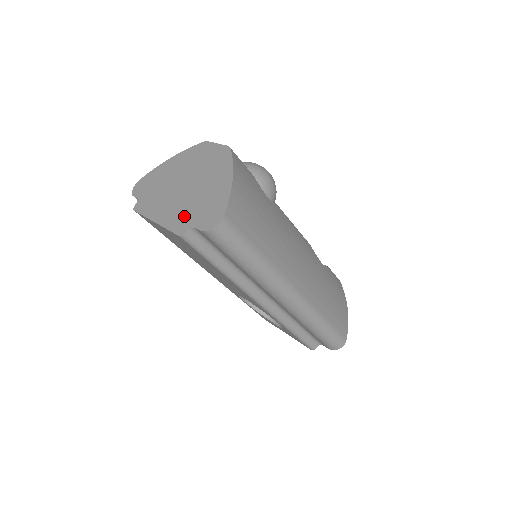
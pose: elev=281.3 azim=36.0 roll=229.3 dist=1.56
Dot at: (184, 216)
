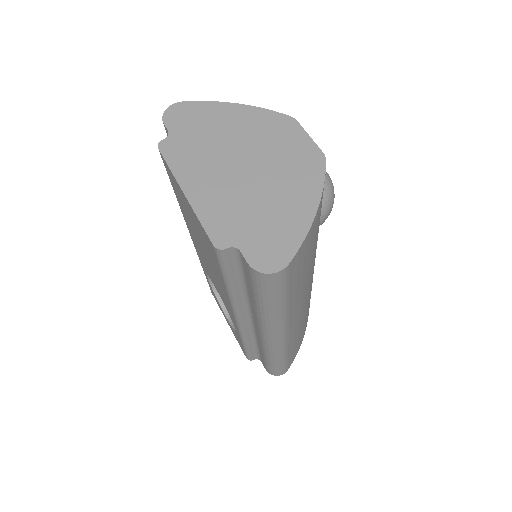
Dot at: (231, 220)
